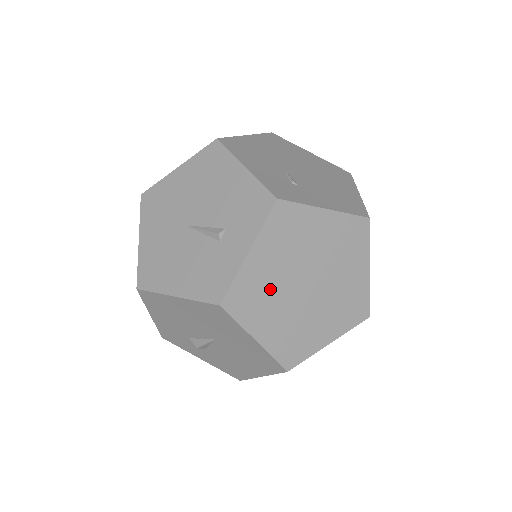
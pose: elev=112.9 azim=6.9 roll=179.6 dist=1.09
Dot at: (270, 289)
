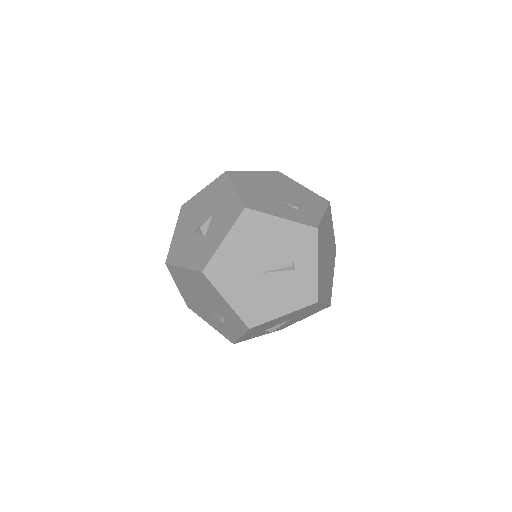
Dot at: (323, 275)
